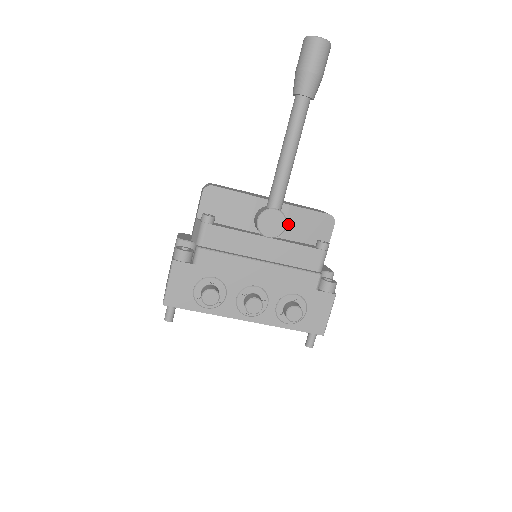
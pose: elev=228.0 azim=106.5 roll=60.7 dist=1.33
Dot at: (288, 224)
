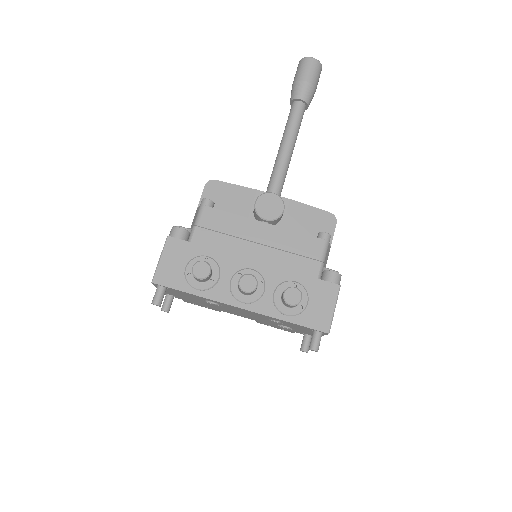
Dot at: (288, 217)
